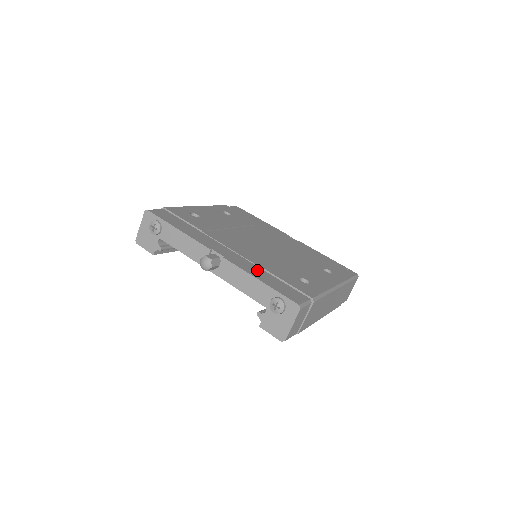
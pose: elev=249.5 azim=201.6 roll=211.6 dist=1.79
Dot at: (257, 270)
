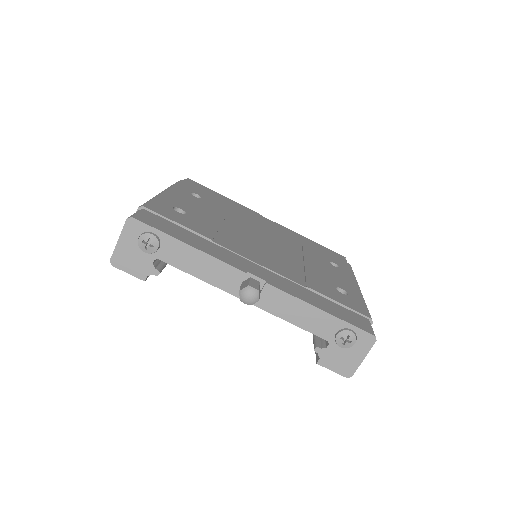
Dot at: (304, 292)
